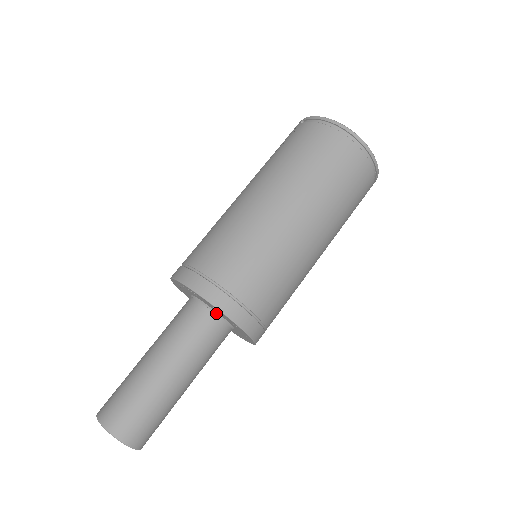
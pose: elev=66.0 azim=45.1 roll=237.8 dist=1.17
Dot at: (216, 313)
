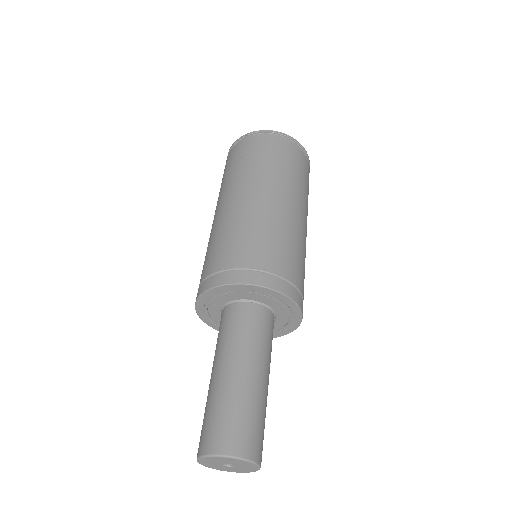
Dot at: (268, 307)
